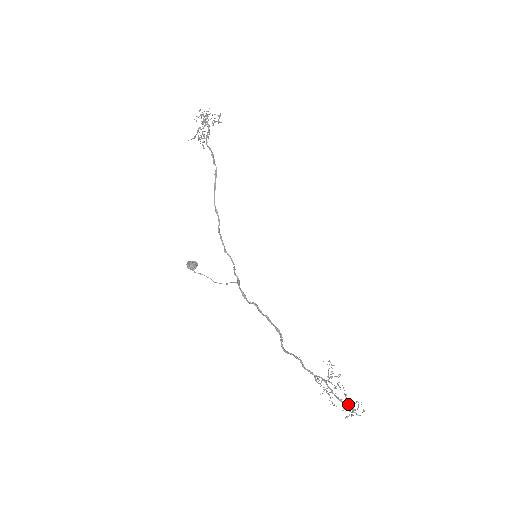
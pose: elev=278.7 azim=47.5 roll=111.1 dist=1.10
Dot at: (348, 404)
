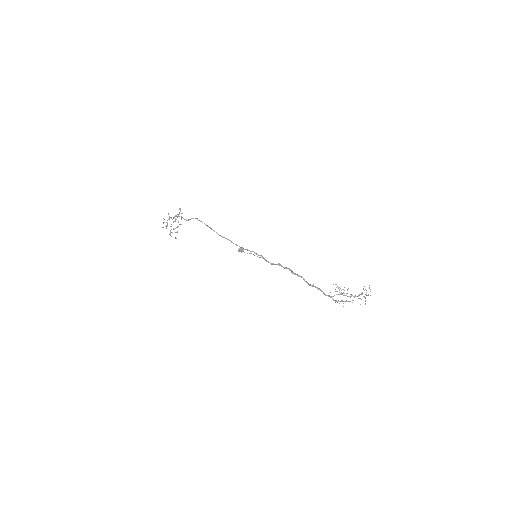
Dot at: (360, 294)
